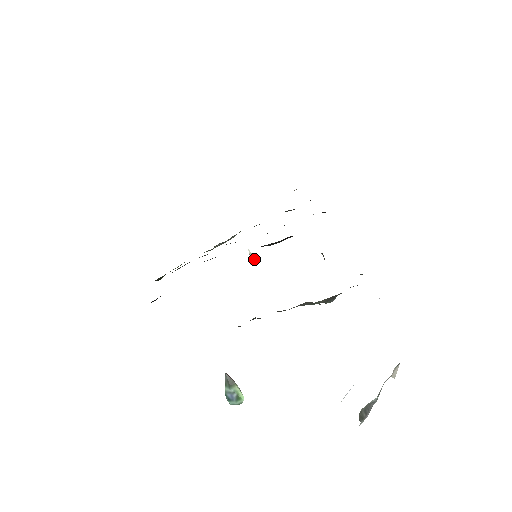
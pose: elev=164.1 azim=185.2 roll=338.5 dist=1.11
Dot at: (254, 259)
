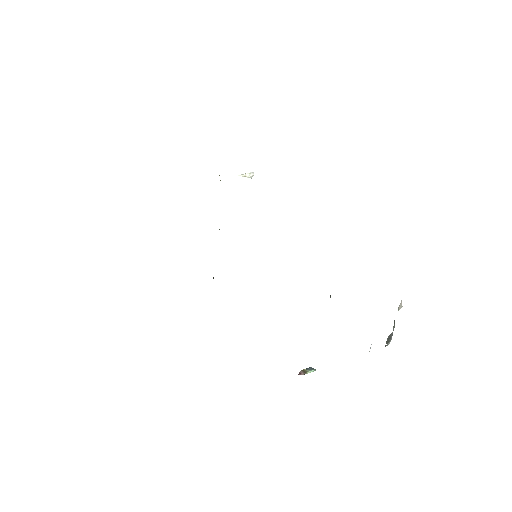
Dot at: (250, 172)
